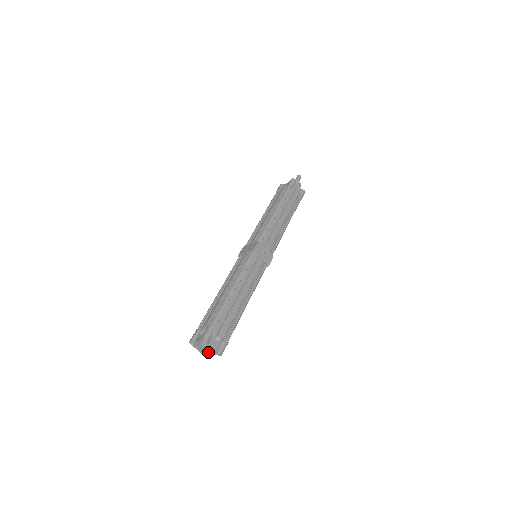
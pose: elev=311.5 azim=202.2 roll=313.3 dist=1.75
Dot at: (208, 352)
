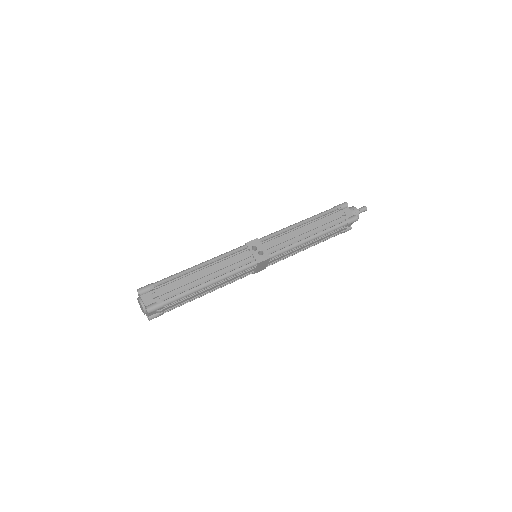
Dot at: (142, 308)
